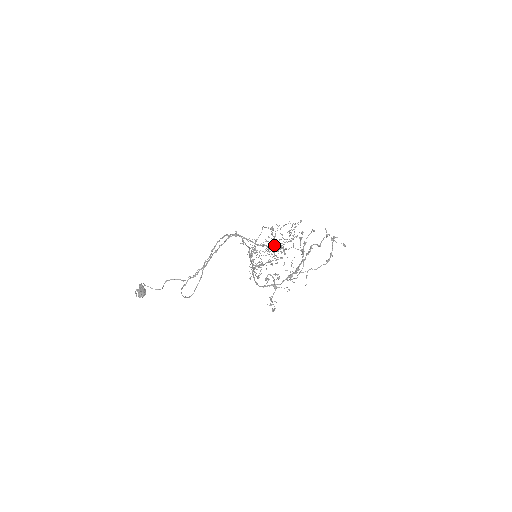
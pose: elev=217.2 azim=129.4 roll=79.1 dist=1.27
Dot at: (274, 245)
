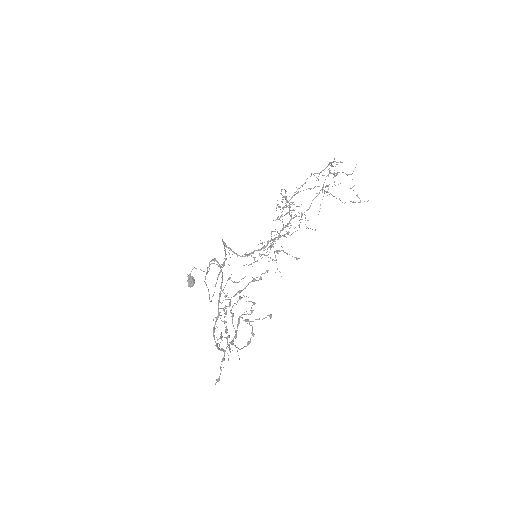
Dot at: occluded
